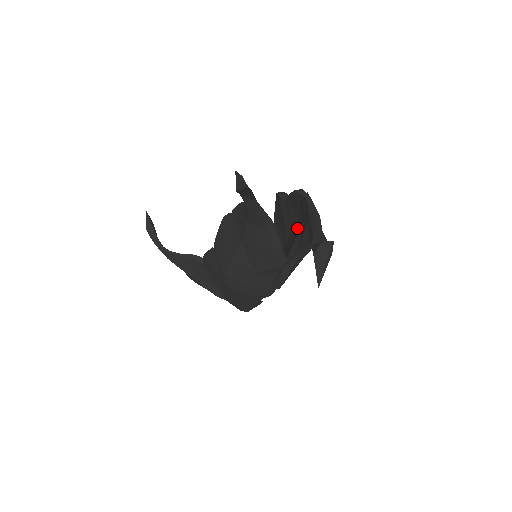
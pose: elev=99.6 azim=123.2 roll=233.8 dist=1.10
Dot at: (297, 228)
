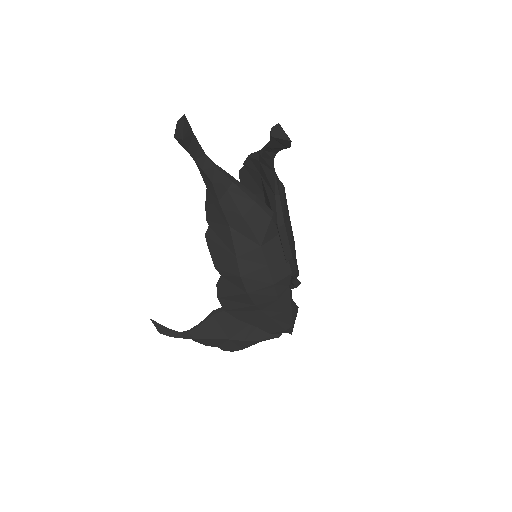
Dot at: (266, 202)
